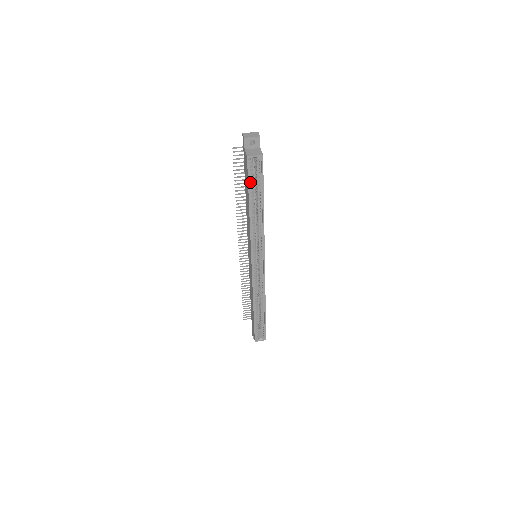
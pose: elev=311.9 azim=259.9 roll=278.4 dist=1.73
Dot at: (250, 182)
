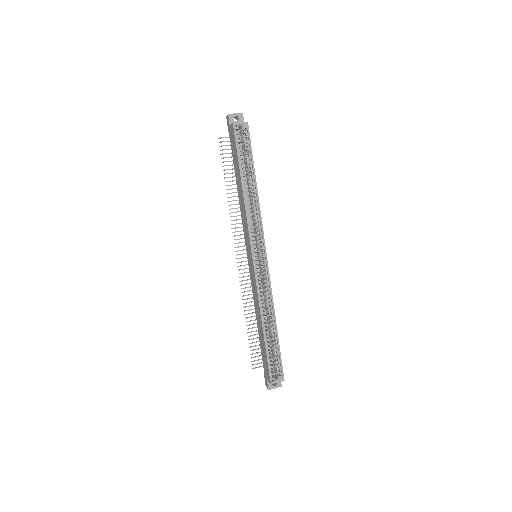
Dot at: (239, 153)
